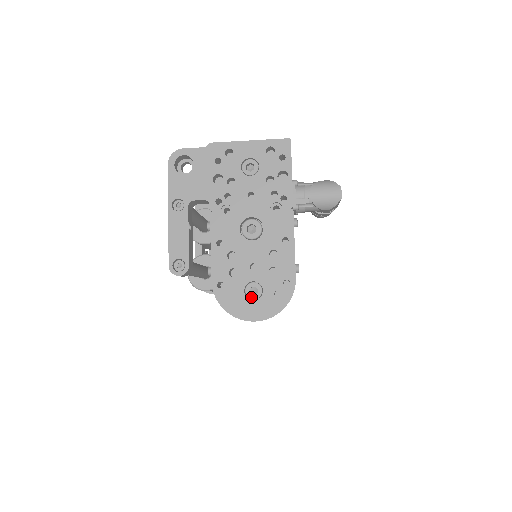
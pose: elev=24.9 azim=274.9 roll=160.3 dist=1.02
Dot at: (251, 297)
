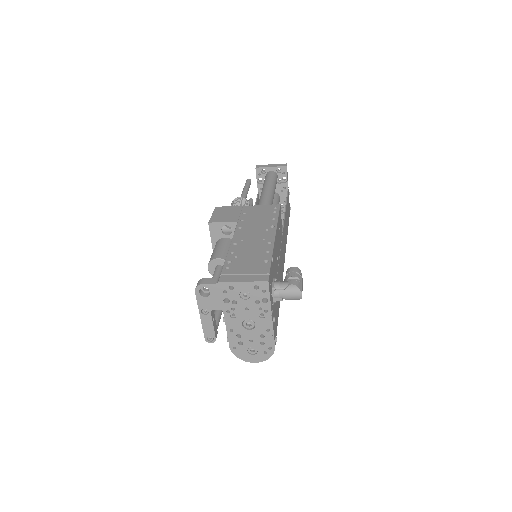
Dot at: (251, 353)
